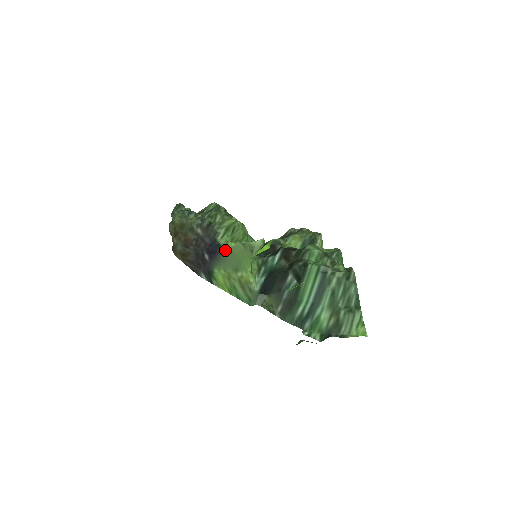
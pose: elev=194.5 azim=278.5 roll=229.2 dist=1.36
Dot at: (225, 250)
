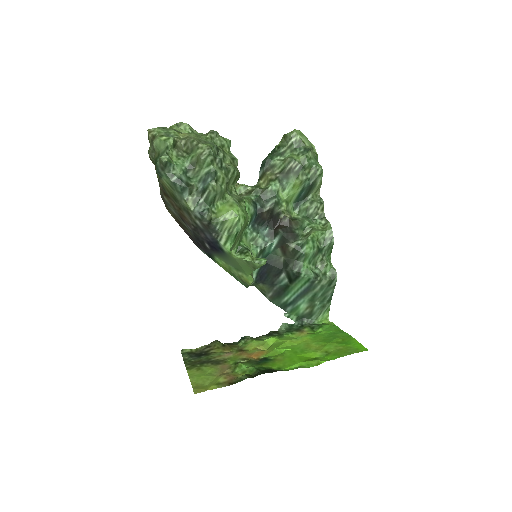
Dot at: (228, 256)
